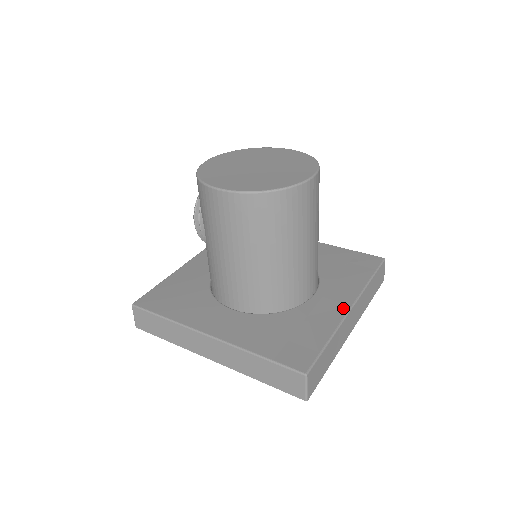
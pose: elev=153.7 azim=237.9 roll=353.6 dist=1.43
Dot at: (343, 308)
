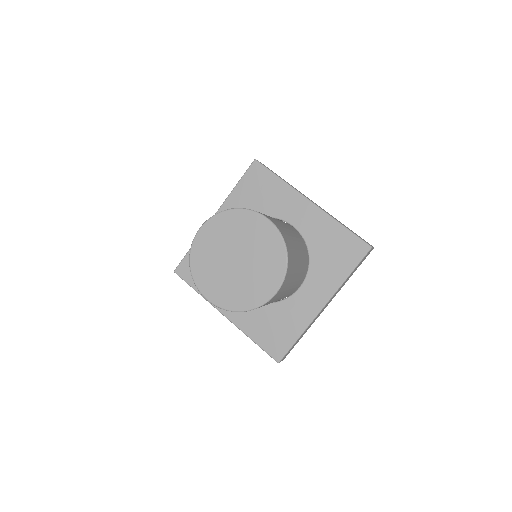
Dot at: (317, 308)
